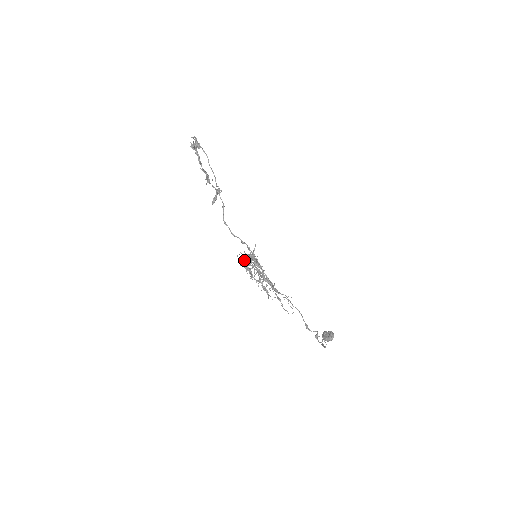
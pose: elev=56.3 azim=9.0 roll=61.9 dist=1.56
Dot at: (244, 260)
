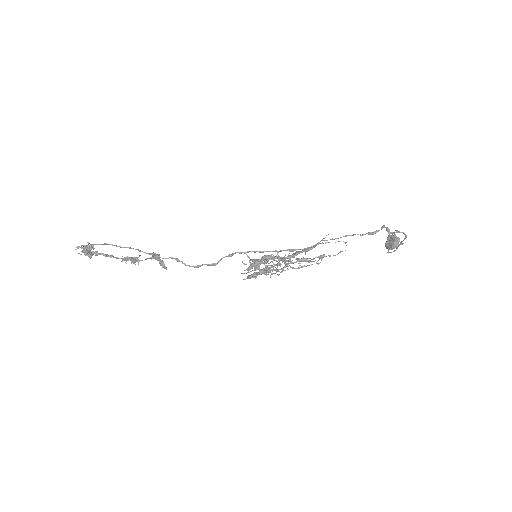
Dot at: (253, 270)
